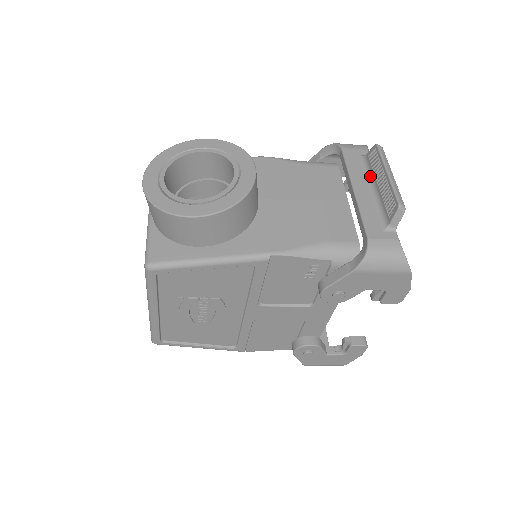
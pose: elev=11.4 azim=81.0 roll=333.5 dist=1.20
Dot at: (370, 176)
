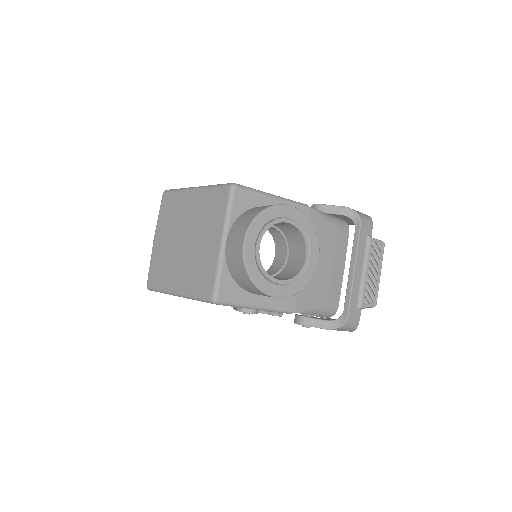
Dot at: (366, 259)
